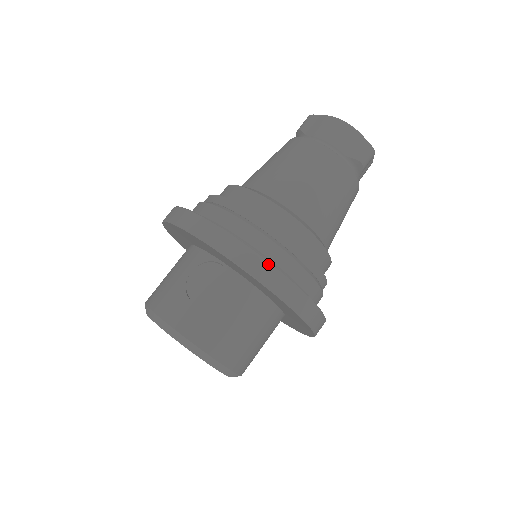
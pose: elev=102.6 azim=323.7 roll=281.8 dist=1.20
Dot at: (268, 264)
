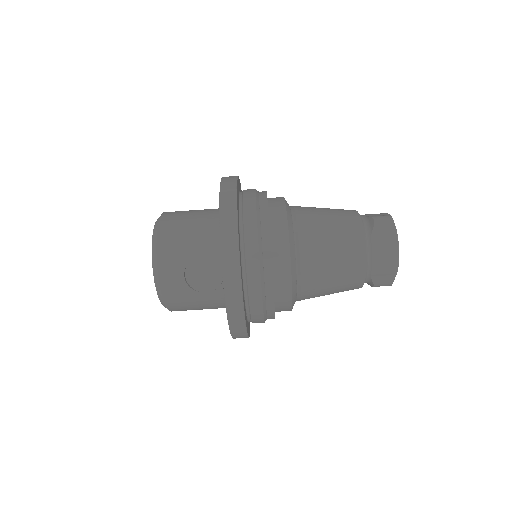
Dot at: (243, 320)
